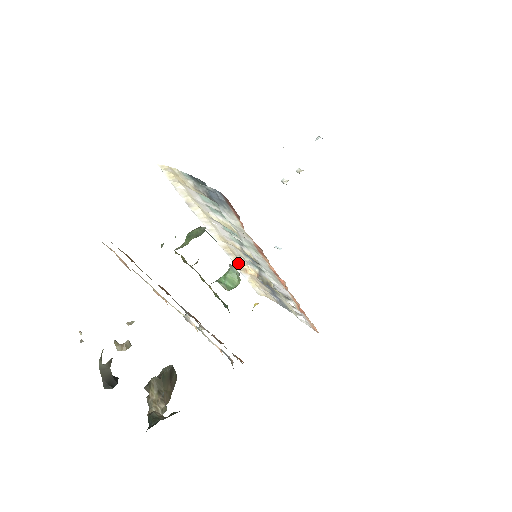
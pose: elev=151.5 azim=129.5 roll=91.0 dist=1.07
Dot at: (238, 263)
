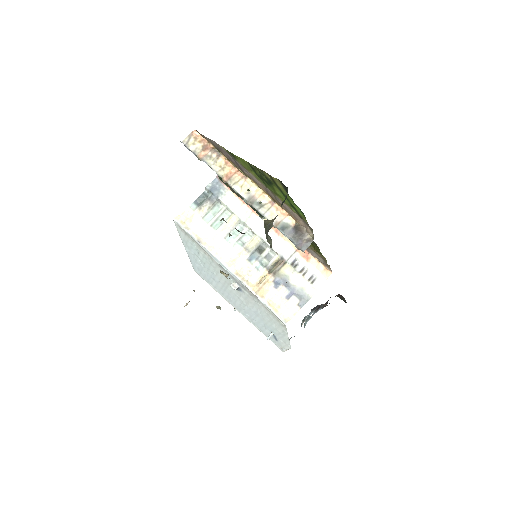
Dot at: (252, 286)
